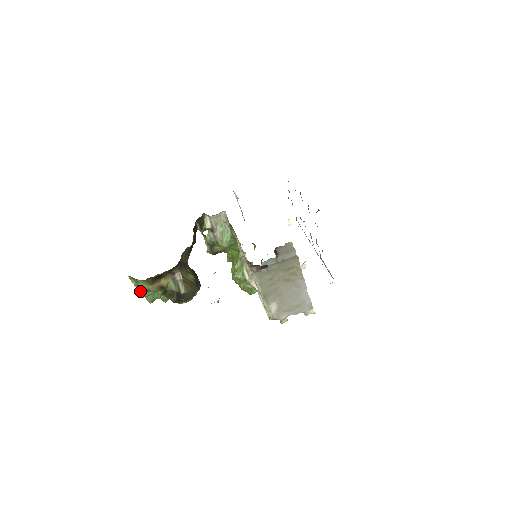
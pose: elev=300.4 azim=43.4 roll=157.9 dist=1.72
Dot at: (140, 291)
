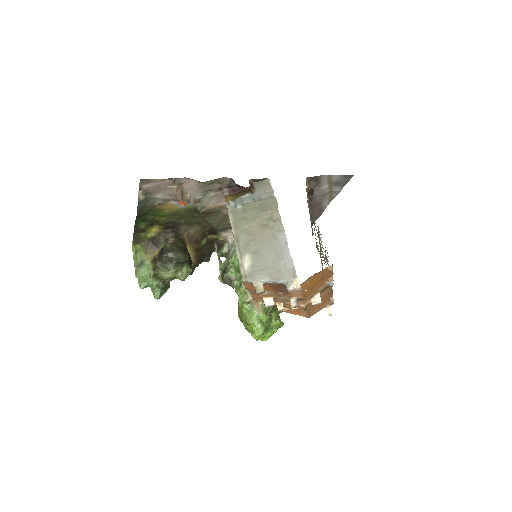
Dot at: (136, 265)
